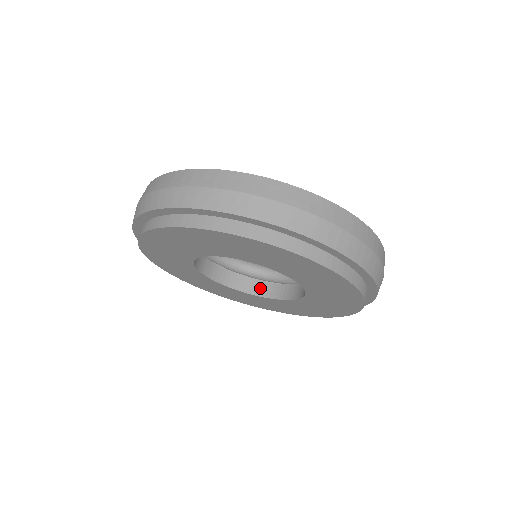
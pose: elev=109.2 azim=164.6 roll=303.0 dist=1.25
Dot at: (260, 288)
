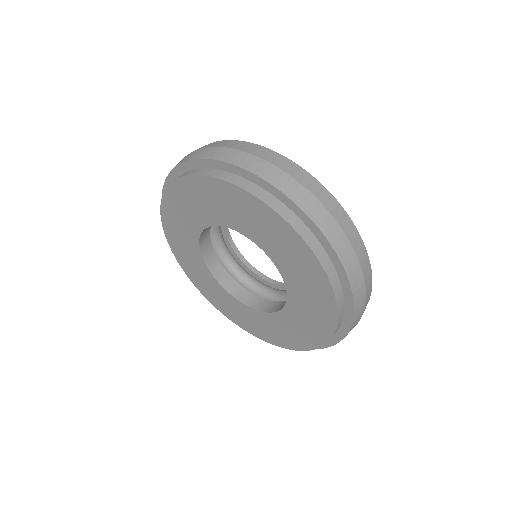
Dot at: (277, 306)
